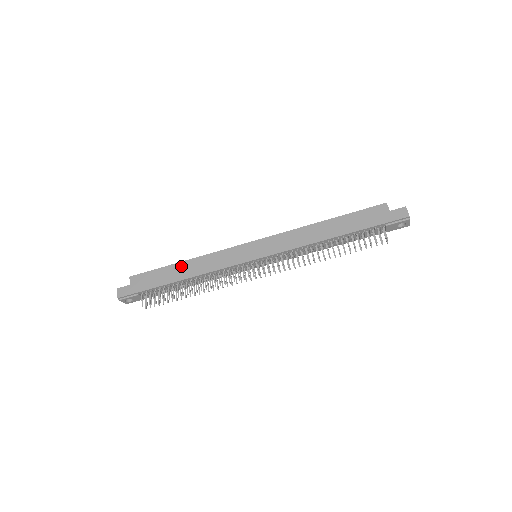
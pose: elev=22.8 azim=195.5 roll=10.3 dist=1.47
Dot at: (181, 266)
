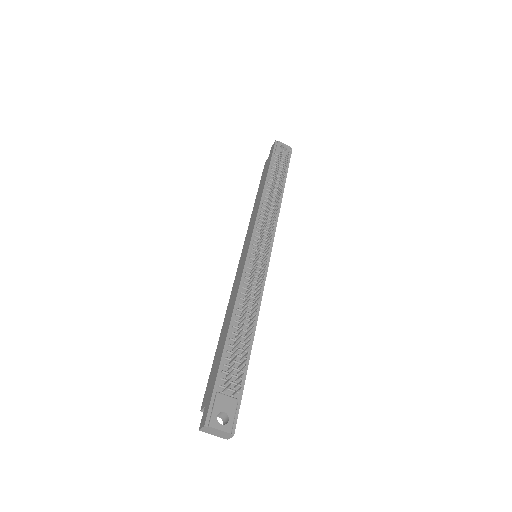
Dot at: (222, 333)
